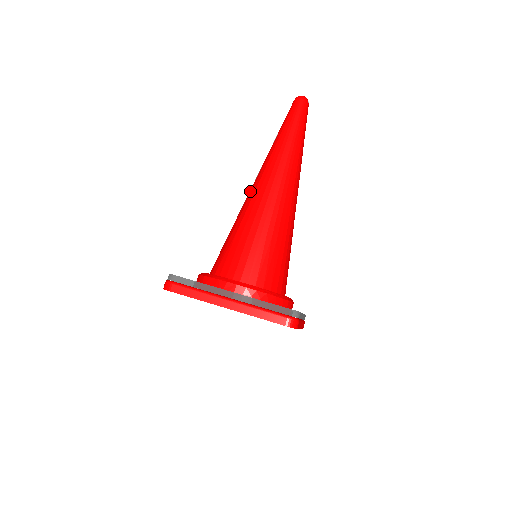
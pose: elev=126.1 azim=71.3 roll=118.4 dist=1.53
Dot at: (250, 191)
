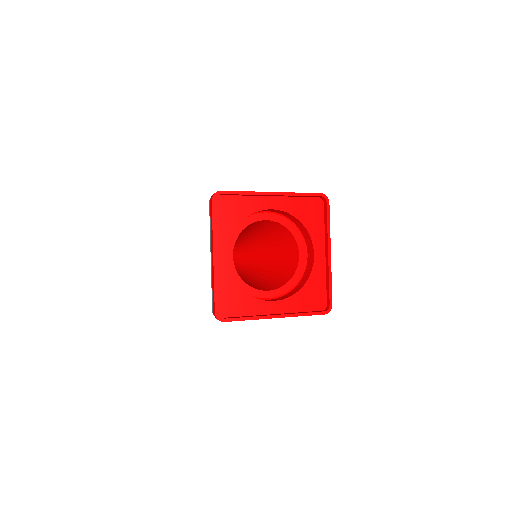
Dot at: occluded
